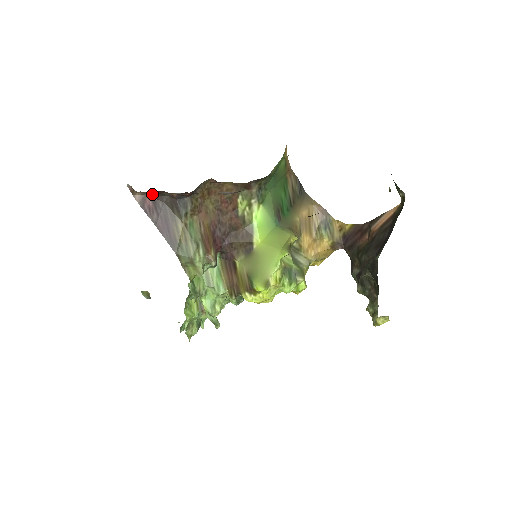
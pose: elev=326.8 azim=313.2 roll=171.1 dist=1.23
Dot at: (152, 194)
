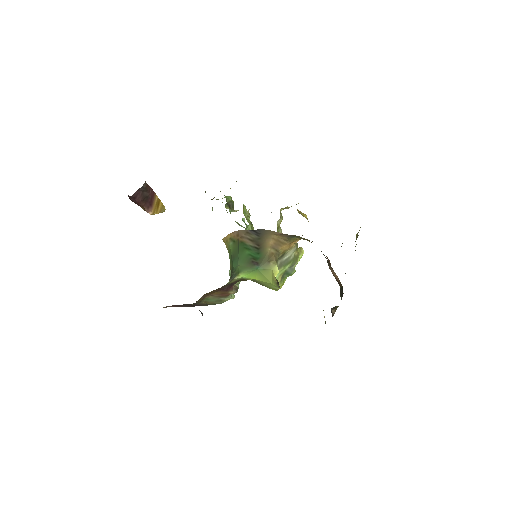
Dot at: occluded
